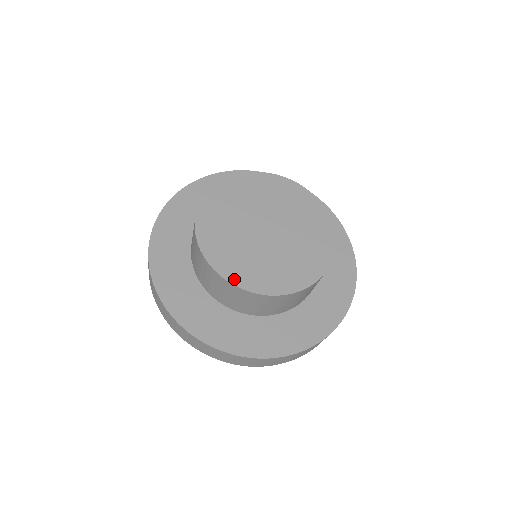
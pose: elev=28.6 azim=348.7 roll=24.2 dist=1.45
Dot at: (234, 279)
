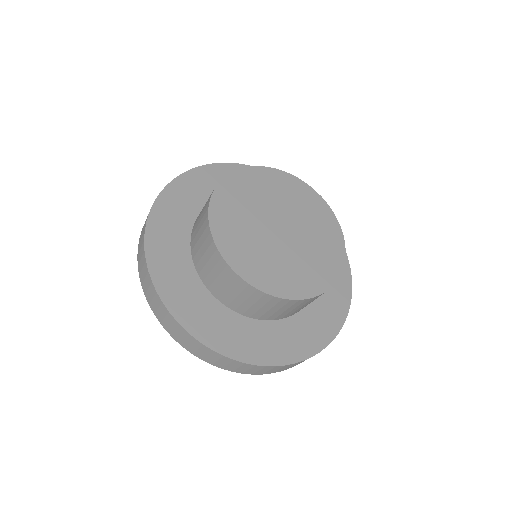
Dot at: (279, 292)
